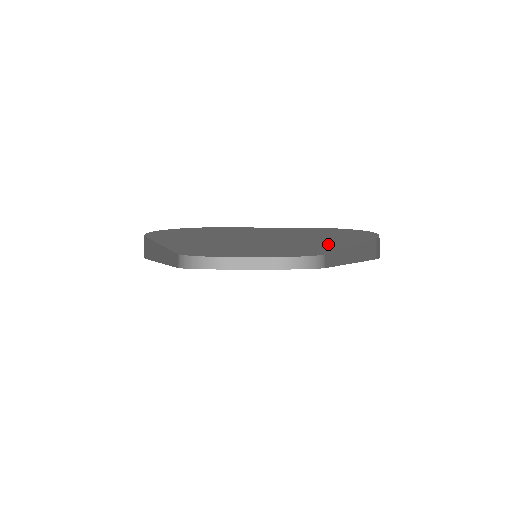
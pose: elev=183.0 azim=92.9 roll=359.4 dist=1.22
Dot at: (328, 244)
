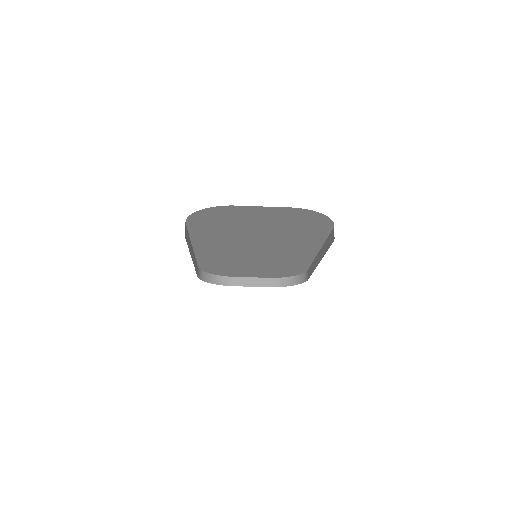
Dot at: (305, 243)
